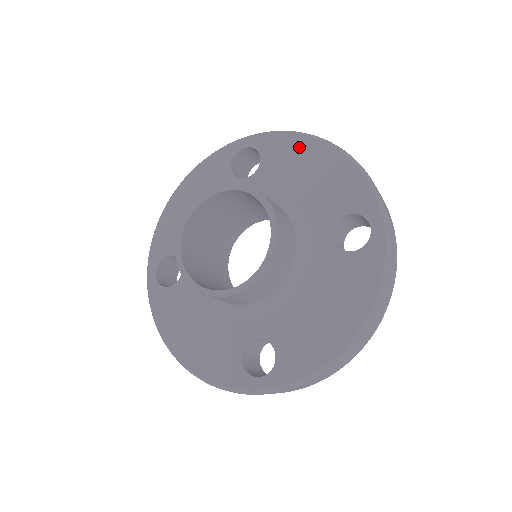
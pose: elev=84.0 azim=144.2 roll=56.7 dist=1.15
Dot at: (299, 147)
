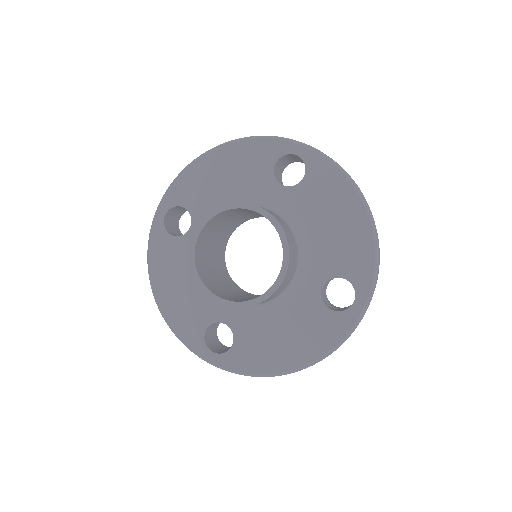
Dot at: (198, 173)
